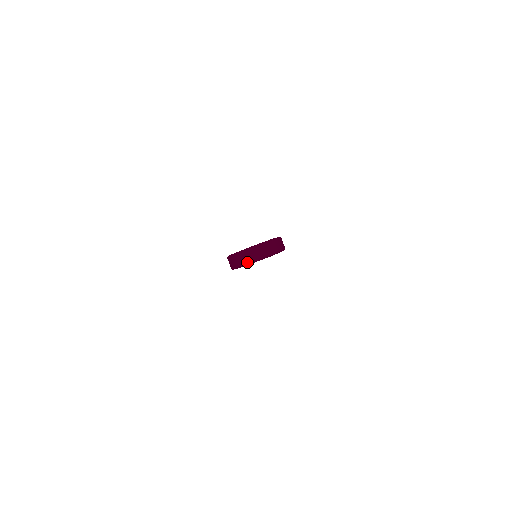
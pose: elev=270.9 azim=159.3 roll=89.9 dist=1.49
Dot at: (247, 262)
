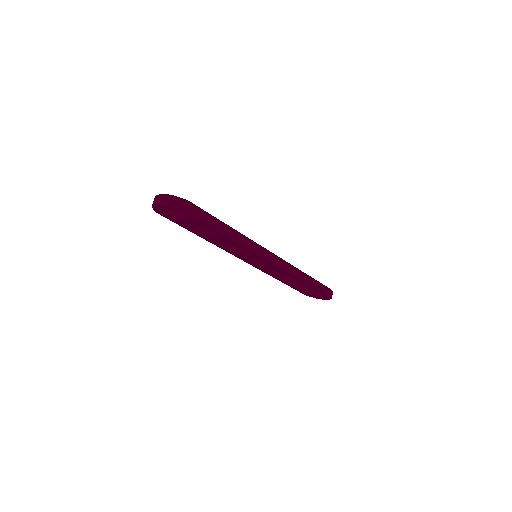
Dot at: (153, 204)
